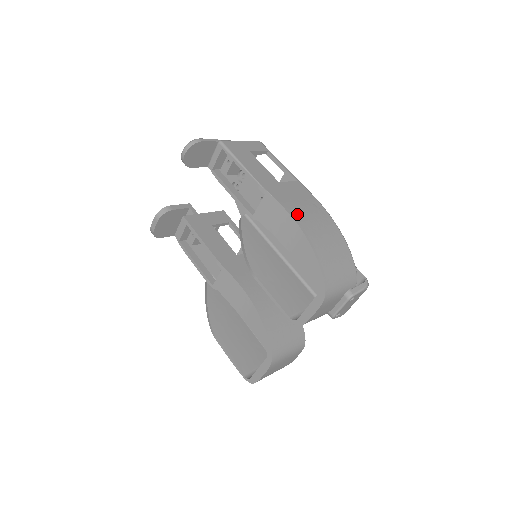
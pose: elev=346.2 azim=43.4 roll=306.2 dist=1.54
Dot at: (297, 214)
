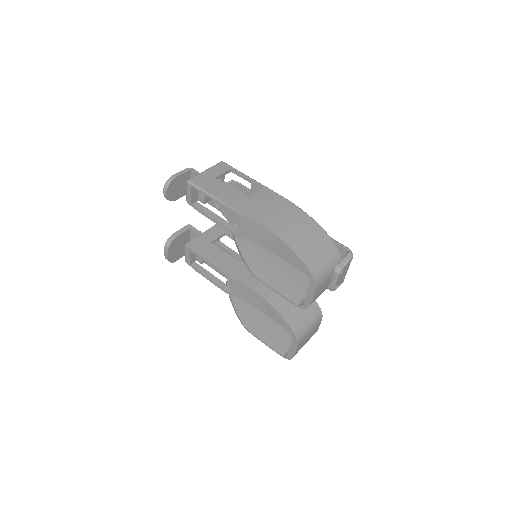
Dot at: (270, 223)
